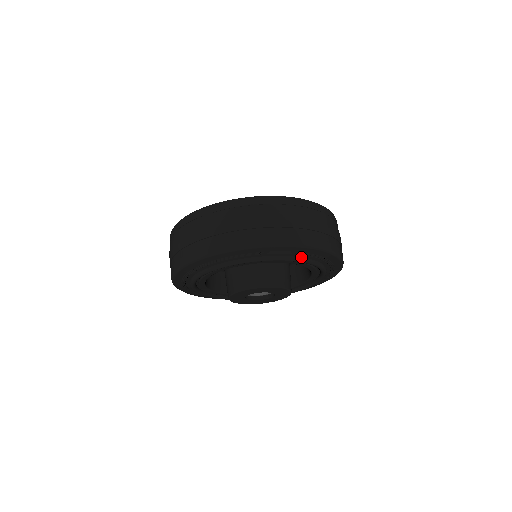
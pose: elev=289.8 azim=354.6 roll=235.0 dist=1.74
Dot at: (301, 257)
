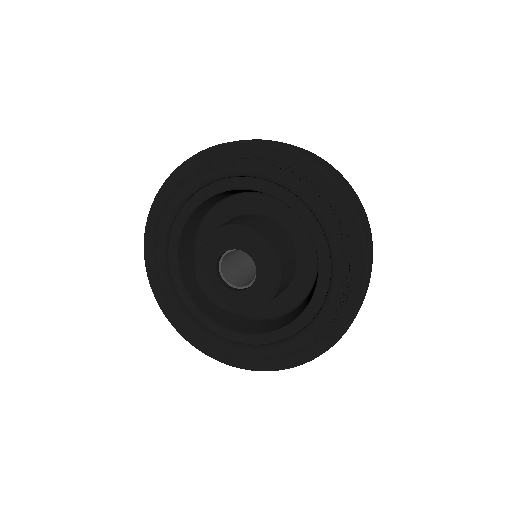
Dot at: (302, 188)
